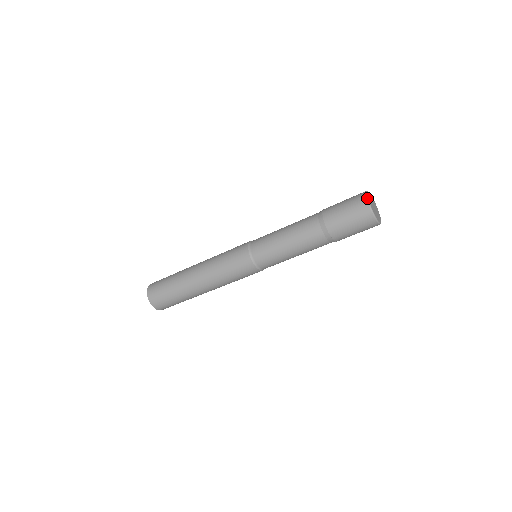
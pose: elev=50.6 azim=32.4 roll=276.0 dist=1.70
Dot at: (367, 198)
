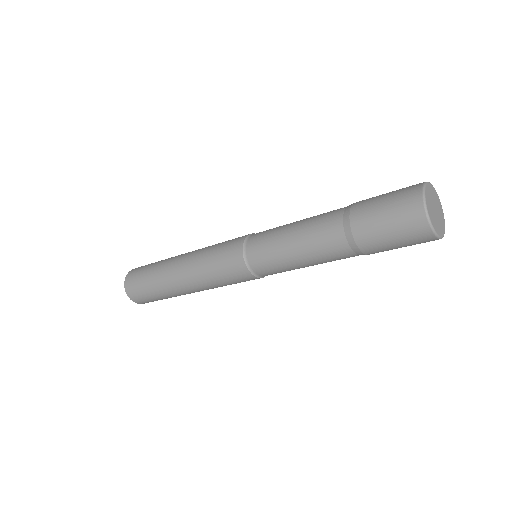
Dot at: (423, 190)
